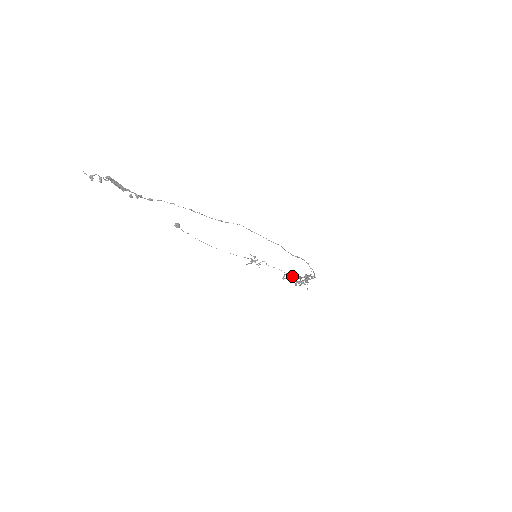
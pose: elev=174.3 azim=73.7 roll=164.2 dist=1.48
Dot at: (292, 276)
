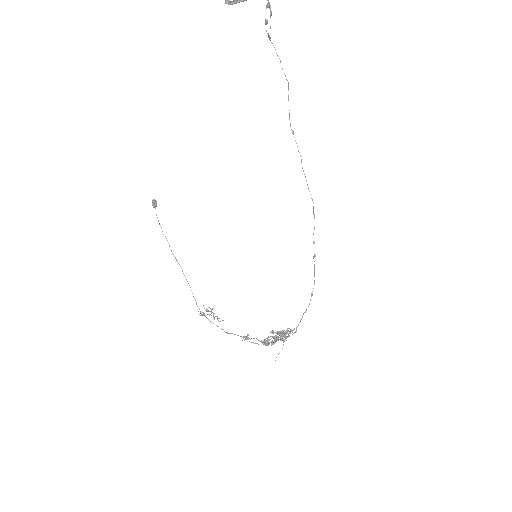
Dot at: (253, 342)
